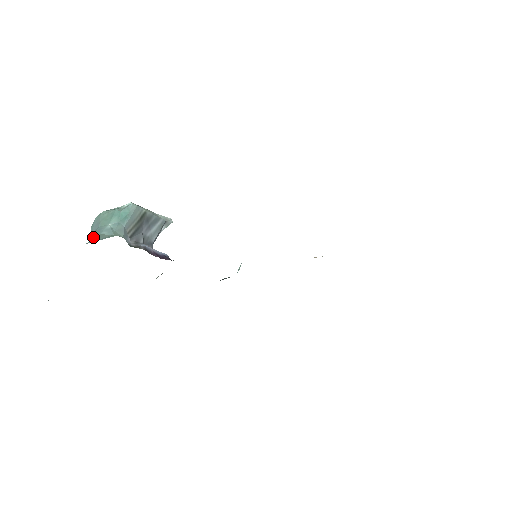
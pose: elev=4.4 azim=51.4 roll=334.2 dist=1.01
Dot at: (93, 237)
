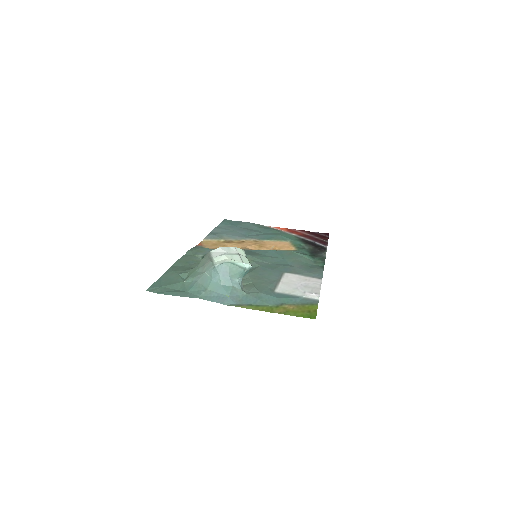
Dot at: (226, 284)
